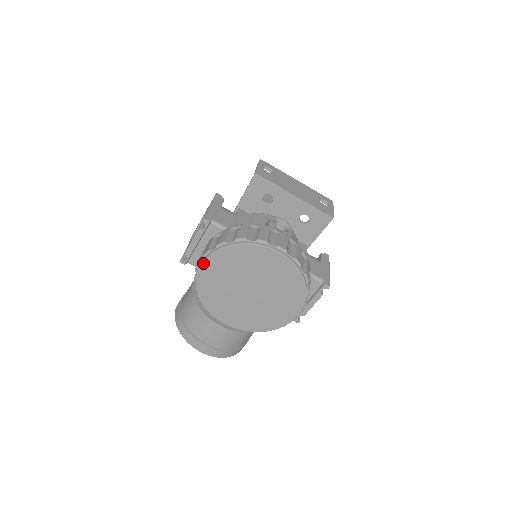
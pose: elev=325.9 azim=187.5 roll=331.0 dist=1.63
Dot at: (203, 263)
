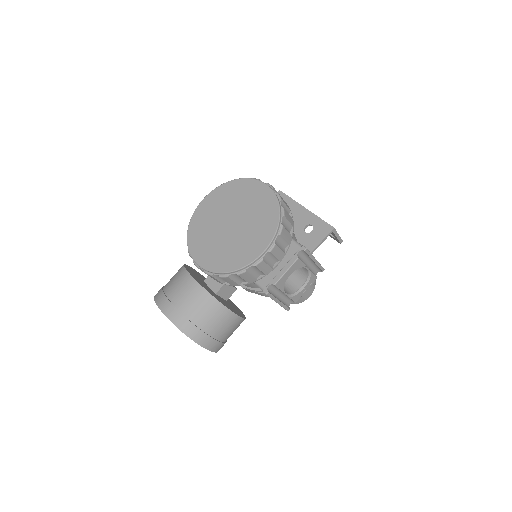
Dot at: (205, 198)
